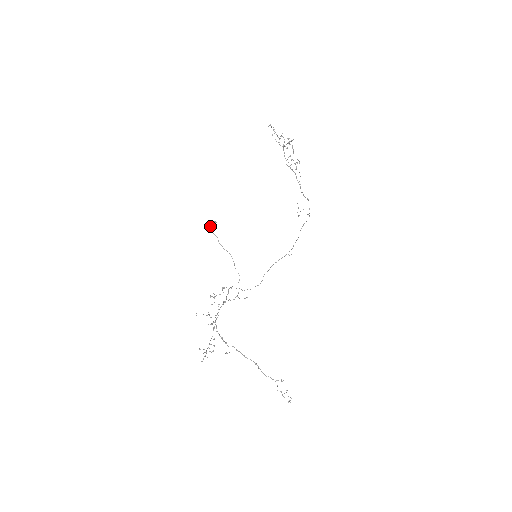
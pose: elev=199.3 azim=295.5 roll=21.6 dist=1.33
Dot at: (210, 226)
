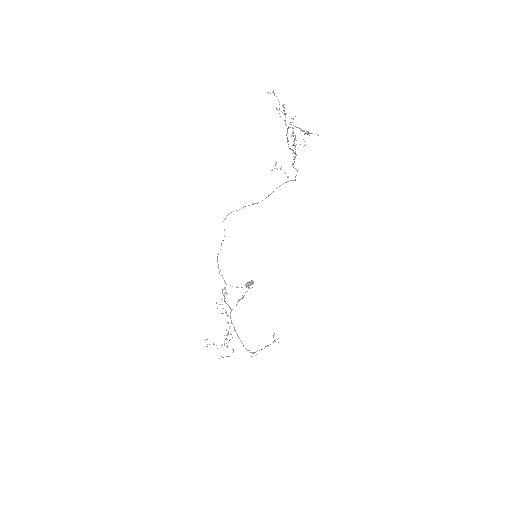
Dot at: (247, 286)
